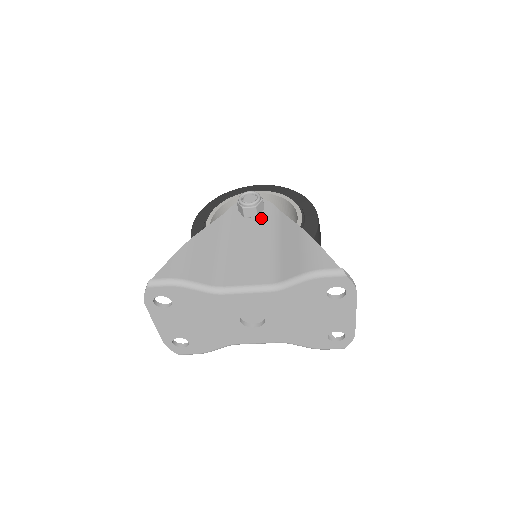
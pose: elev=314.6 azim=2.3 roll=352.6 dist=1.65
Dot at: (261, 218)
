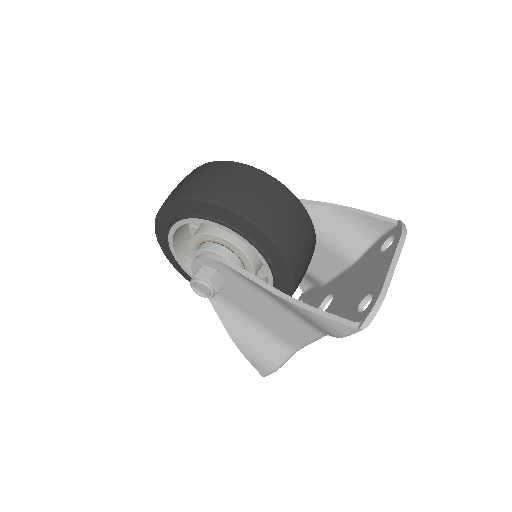
Dot at: (229, 280)
